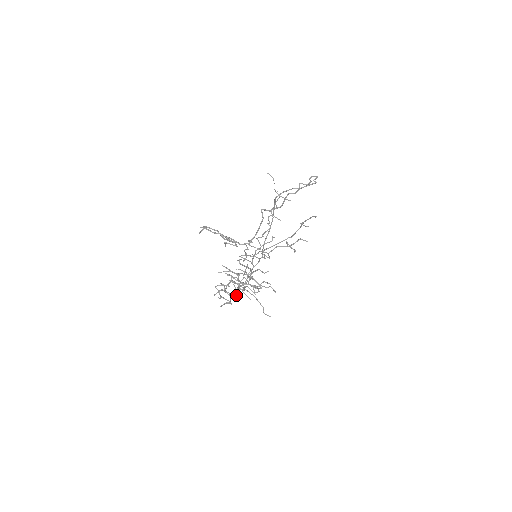
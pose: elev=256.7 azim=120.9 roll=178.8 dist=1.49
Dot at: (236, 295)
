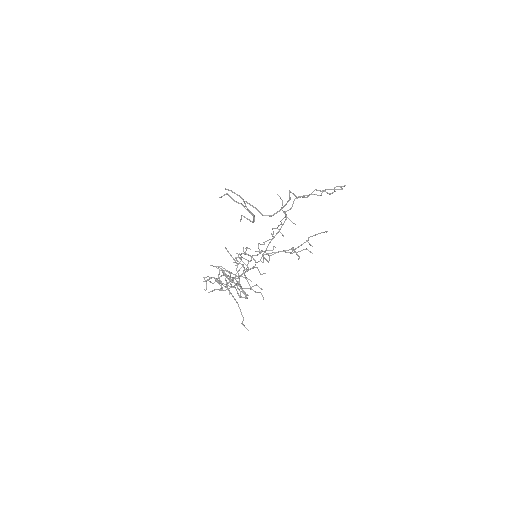
Dot at: (228, 285)
